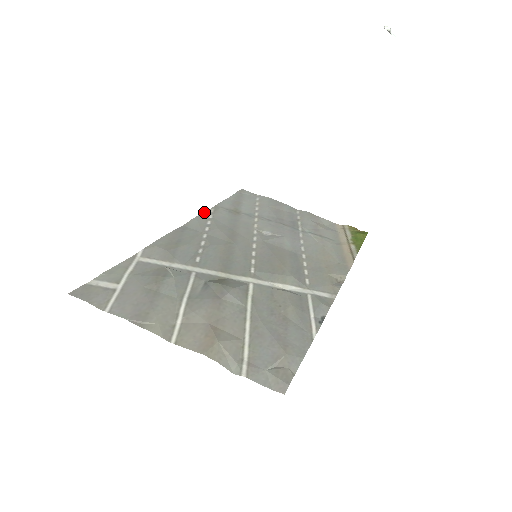
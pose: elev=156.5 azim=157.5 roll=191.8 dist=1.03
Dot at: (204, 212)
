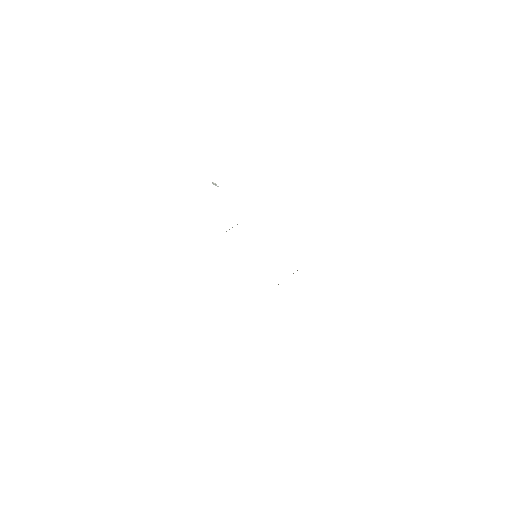
Dot at: occluded
